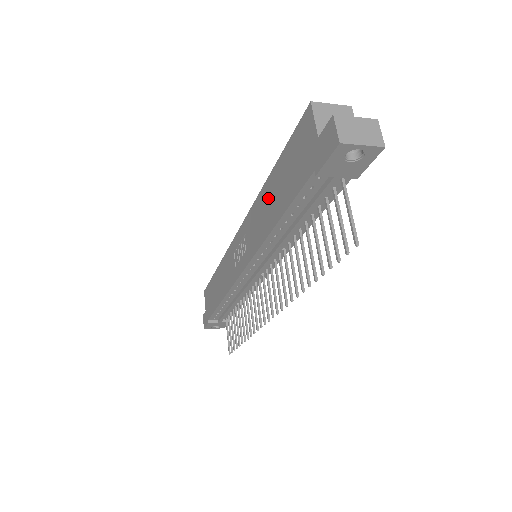
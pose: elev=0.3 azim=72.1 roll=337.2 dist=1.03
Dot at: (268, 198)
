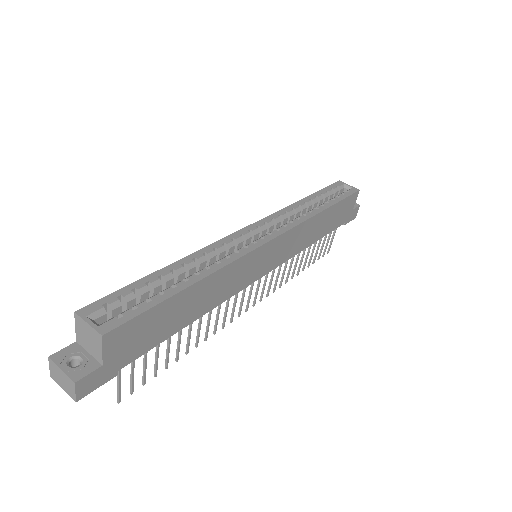
Dot at: occluded
